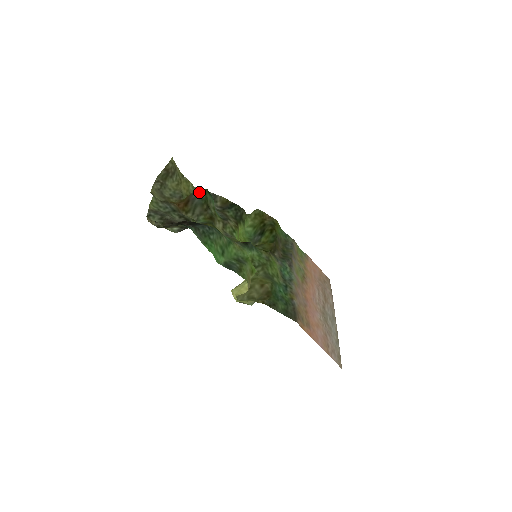
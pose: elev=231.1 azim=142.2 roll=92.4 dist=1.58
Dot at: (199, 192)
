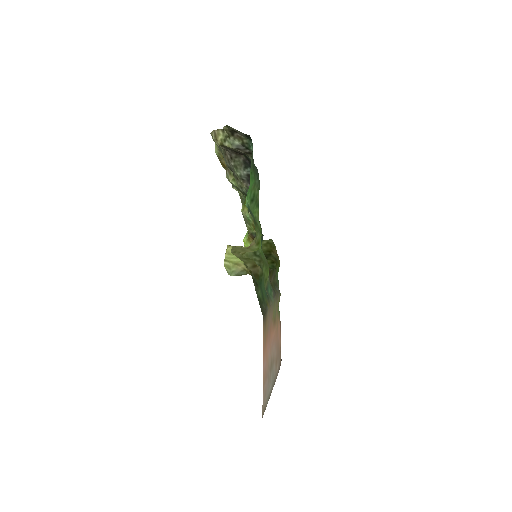
Dot at: occluded
